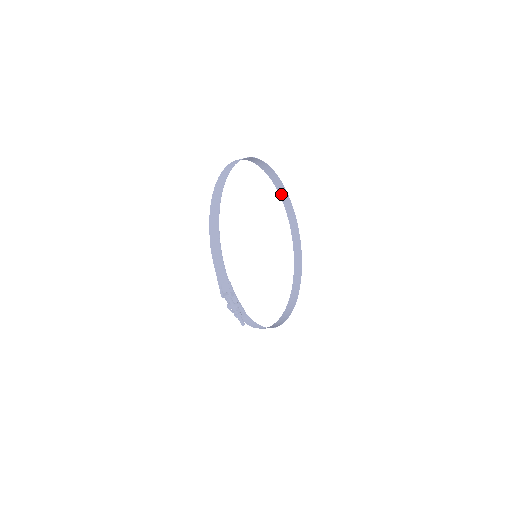
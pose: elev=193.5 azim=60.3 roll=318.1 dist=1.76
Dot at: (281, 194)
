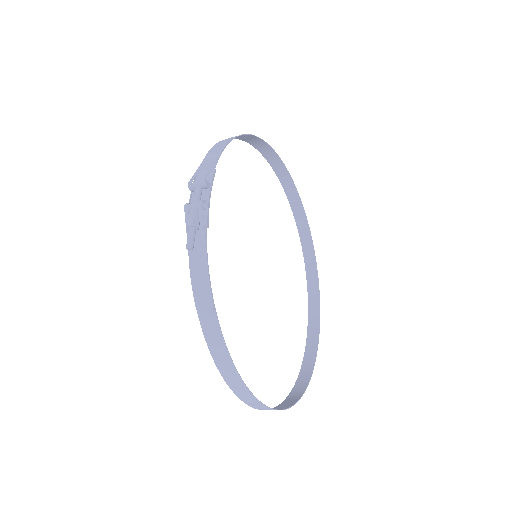
Dot at: (310, 302)
